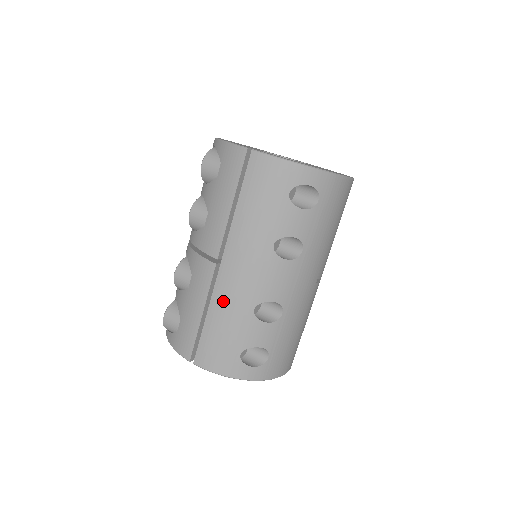
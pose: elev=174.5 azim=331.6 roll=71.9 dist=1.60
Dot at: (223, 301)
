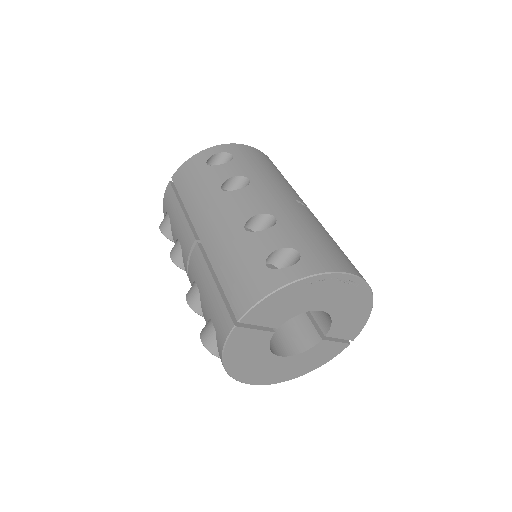
Dot at: (218, 250)
